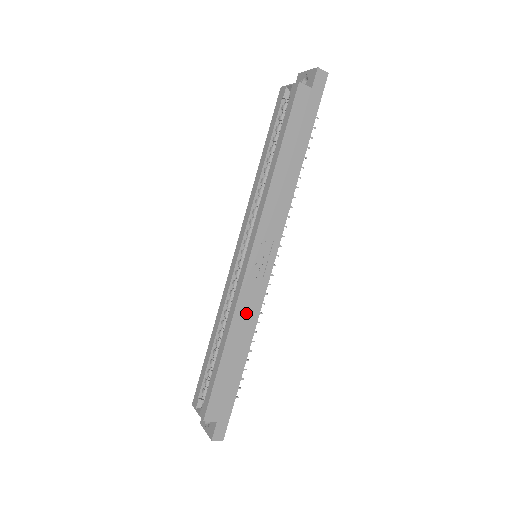
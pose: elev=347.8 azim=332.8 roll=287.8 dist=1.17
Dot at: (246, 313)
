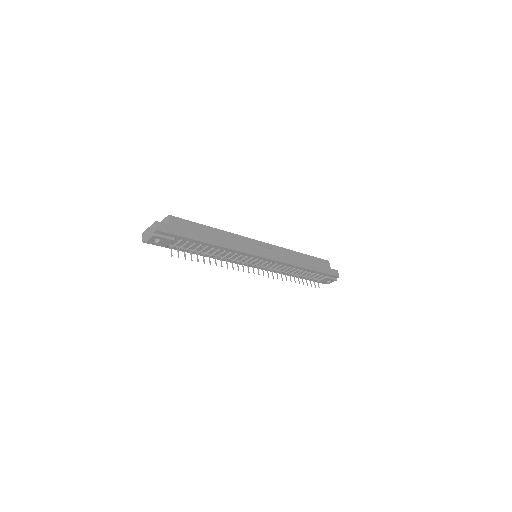
Dot at: (236, 242)
